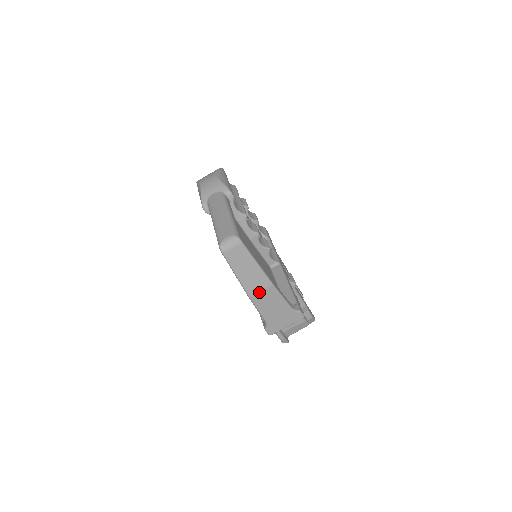
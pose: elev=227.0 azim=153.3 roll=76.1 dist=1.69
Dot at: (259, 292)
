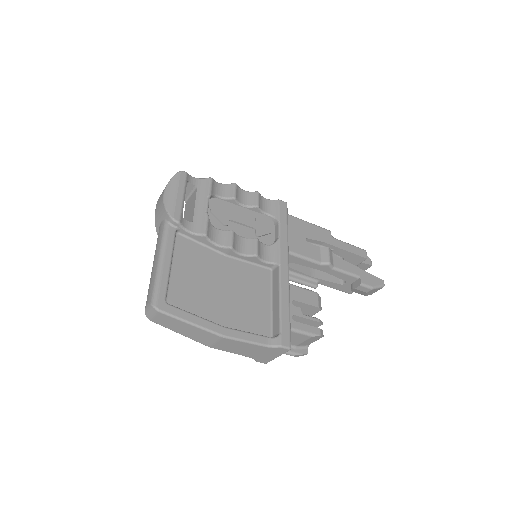
Dot at: (214, 343)
